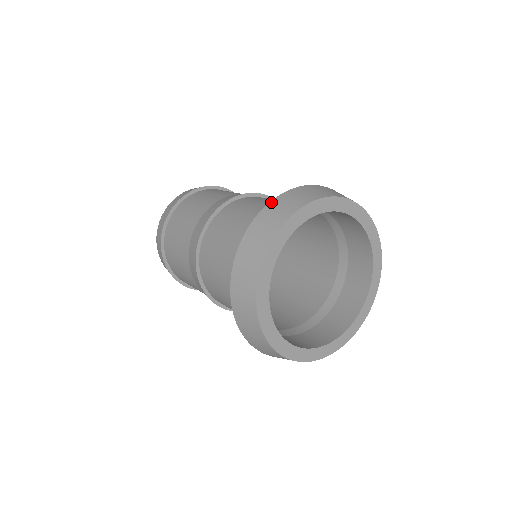
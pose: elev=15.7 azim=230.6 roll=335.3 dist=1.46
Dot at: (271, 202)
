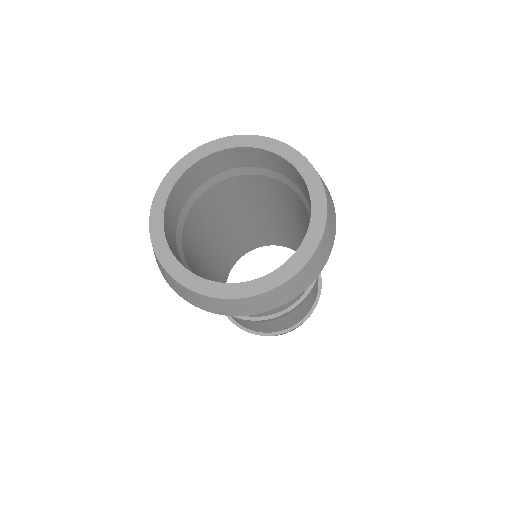
Dot at: occluded
